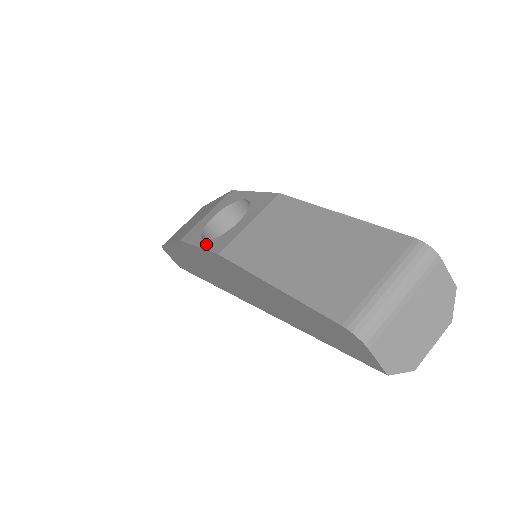
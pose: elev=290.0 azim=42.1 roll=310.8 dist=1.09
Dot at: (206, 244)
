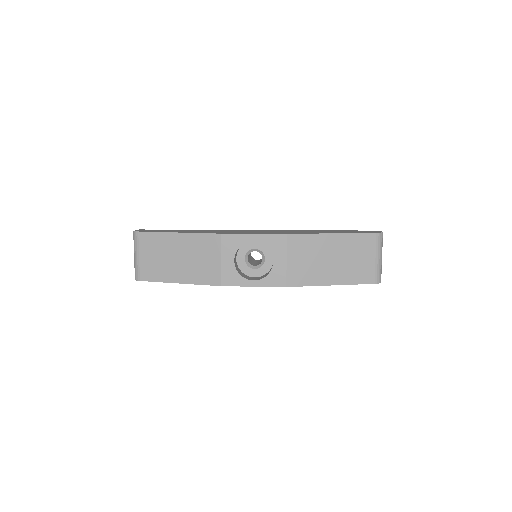
Dot at: (262, 283)
